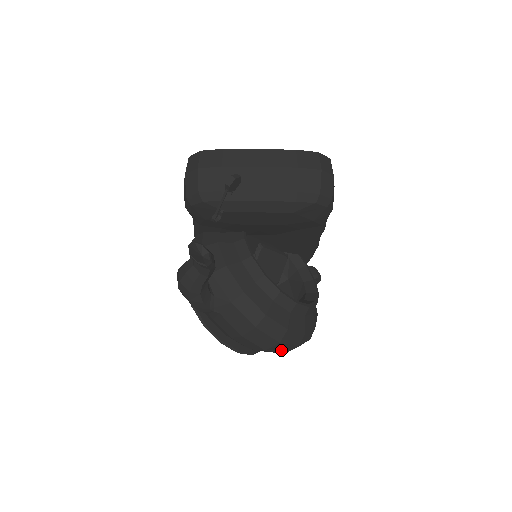
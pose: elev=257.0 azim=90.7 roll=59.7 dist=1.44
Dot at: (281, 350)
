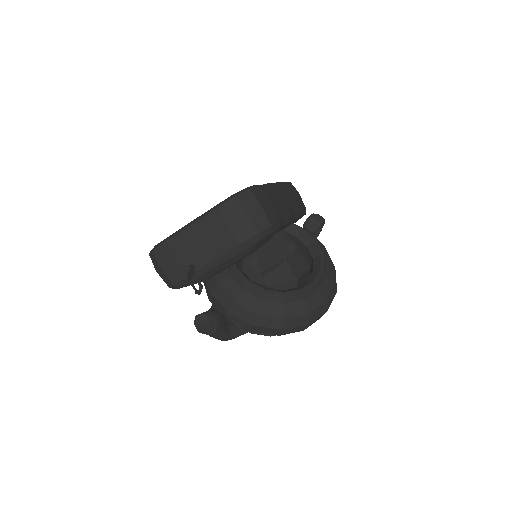
Dot at: (316, 320)
